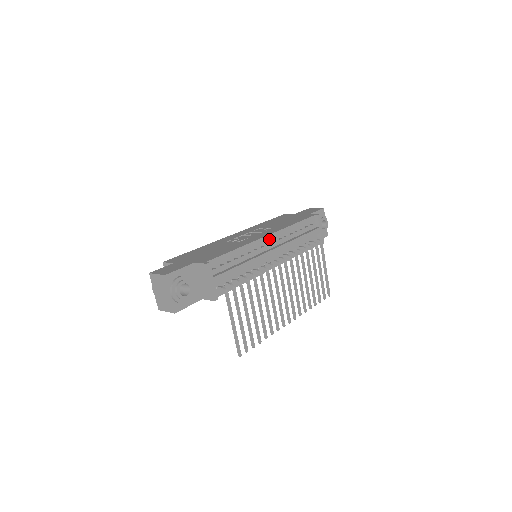
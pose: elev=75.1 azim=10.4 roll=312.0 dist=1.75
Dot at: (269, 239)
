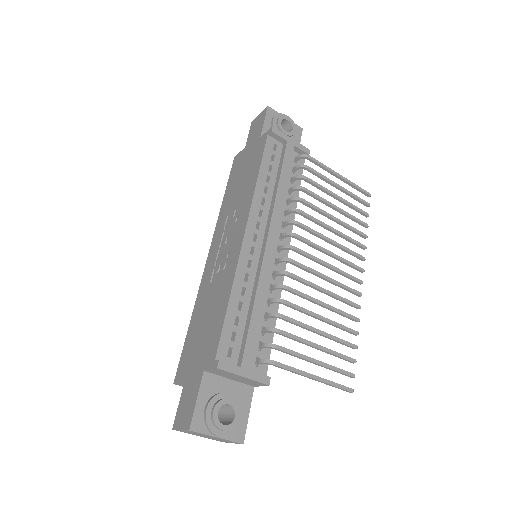
Dot at: (251, 233)
